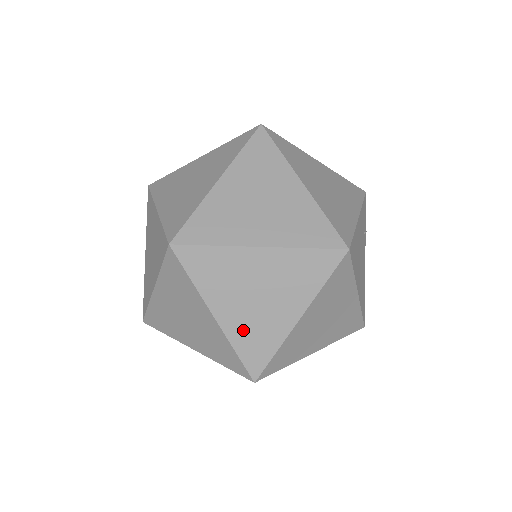
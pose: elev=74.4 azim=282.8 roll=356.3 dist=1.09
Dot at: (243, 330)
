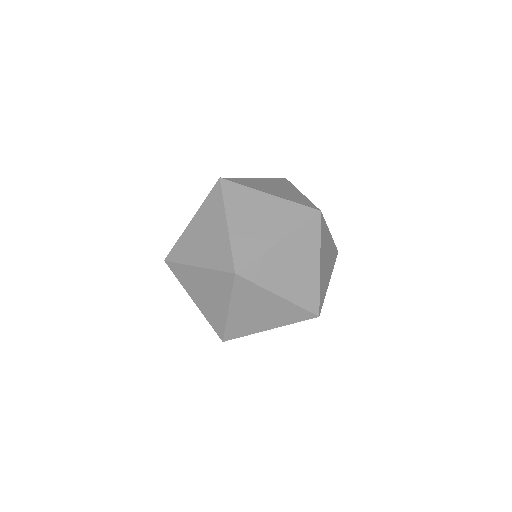
Dot at: (238, 321)
